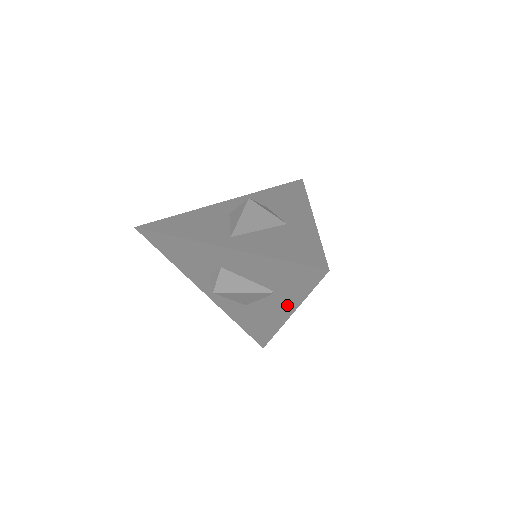
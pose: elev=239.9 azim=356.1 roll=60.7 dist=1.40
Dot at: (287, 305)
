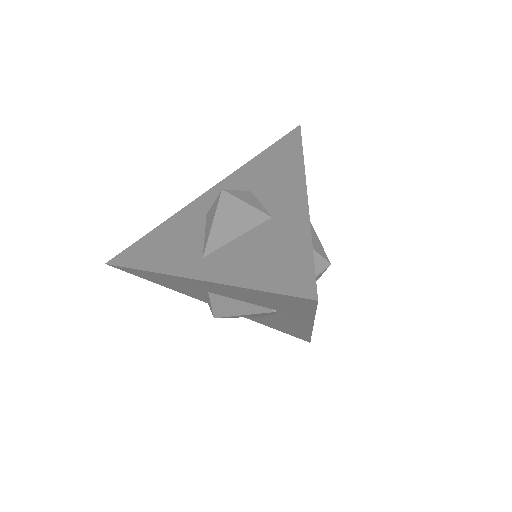
Dot at: (301, 320)
